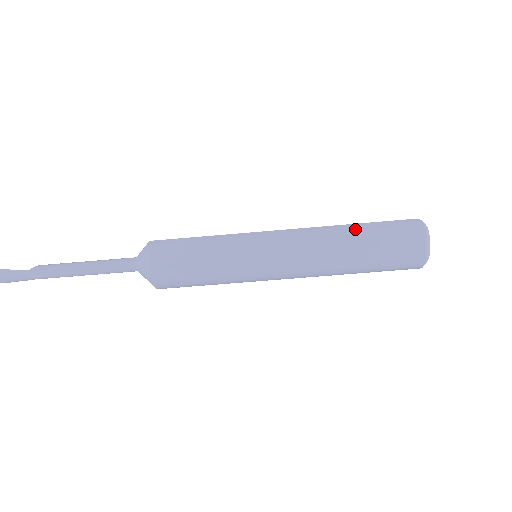
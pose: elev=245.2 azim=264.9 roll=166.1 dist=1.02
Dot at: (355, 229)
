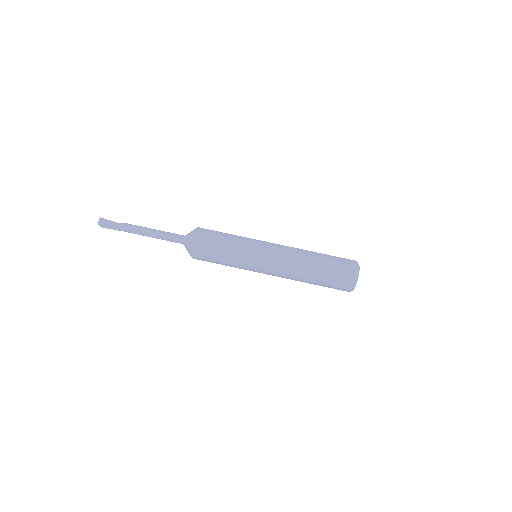
Dot at: (318, 255)
